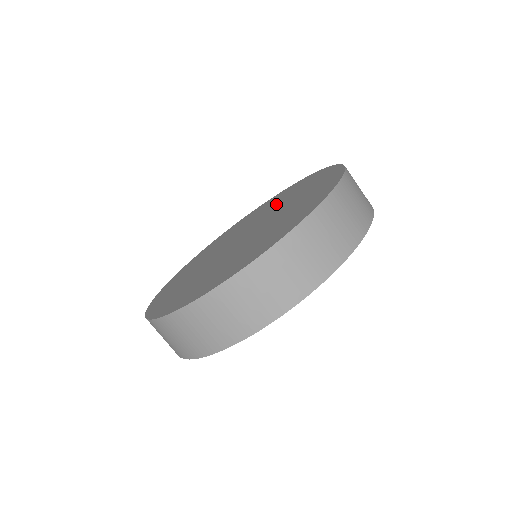
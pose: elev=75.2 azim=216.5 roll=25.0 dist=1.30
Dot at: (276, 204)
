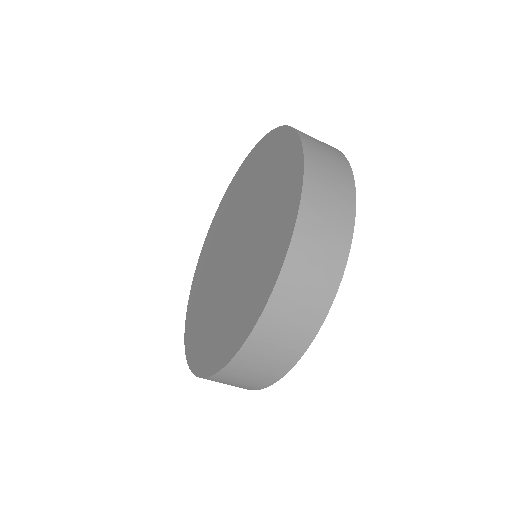
Dot at: (249, 188)
